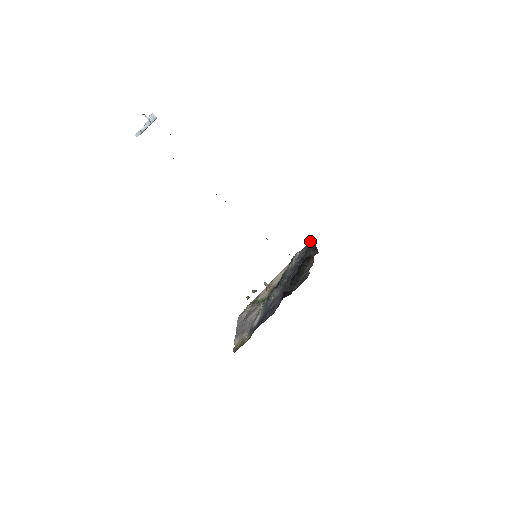
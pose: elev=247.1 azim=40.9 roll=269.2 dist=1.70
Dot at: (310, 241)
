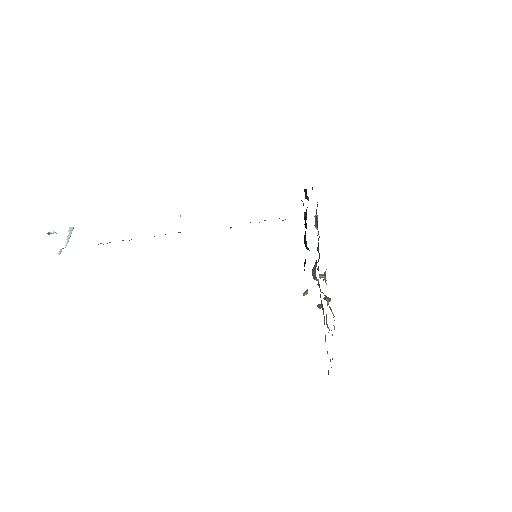
Dot at: occluded
